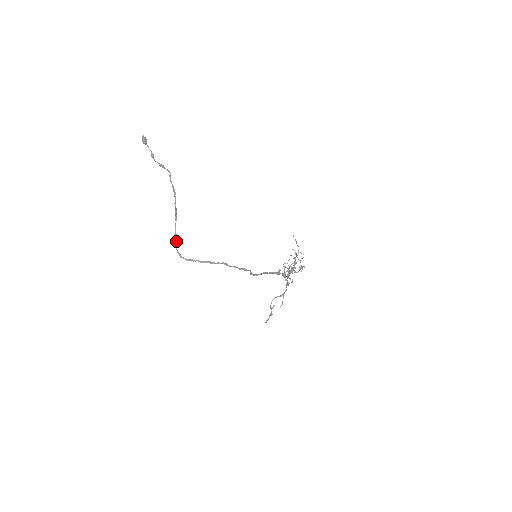
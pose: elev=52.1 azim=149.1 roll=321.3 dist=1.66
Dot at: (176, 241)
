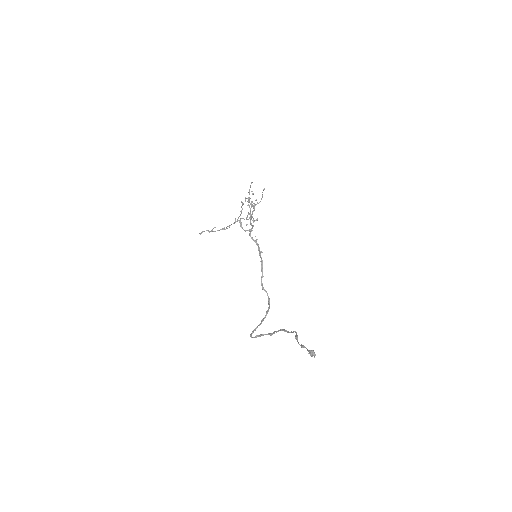
Dot at: occluded
